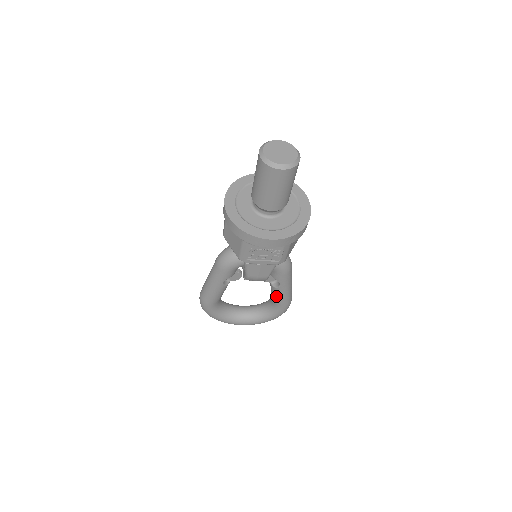
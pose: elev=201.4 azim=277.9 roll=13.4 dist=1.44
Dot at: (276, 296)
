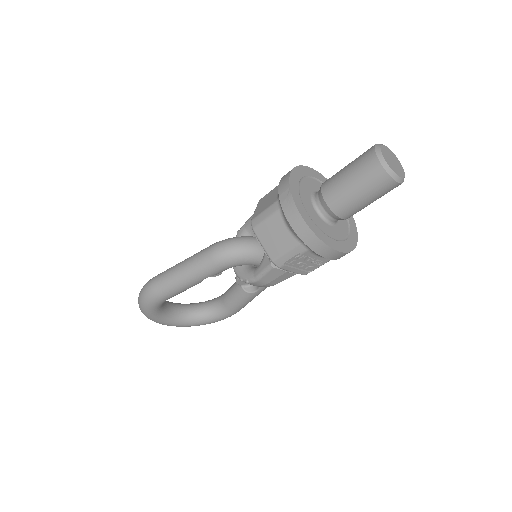
Dot at: (238, 301)
